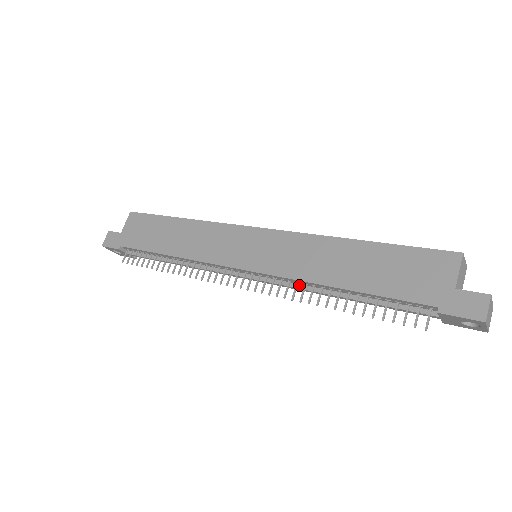
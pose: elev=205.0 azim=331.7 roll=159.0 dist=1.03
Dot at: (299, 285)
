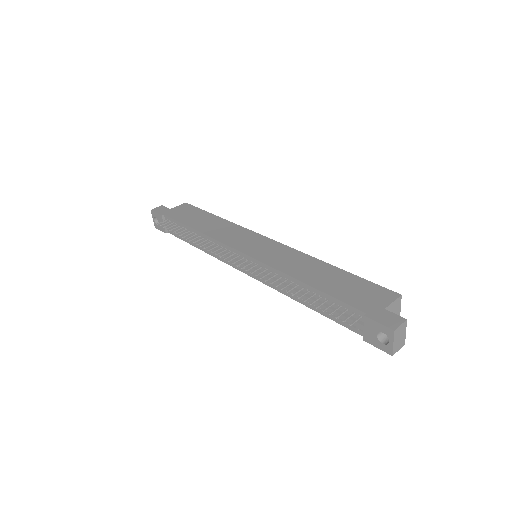
Dot at: (276, 278)
